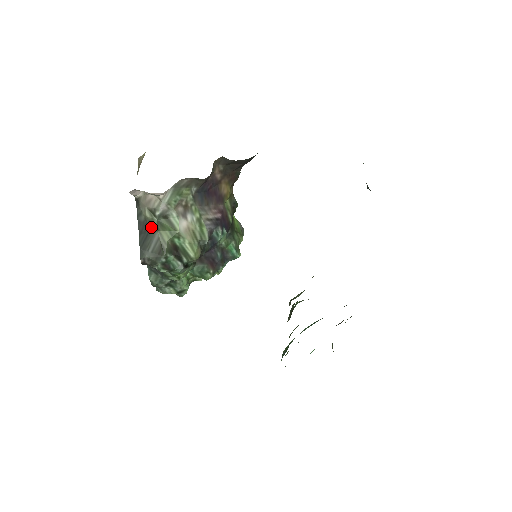
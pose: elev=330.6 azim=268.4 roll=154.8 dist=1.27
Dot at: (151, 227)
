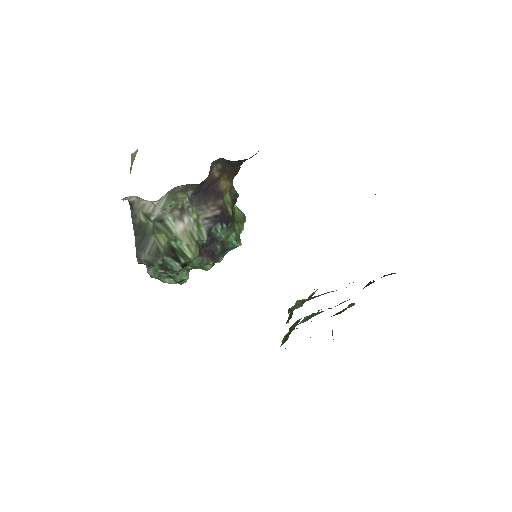
Dot at: (146, 230)
